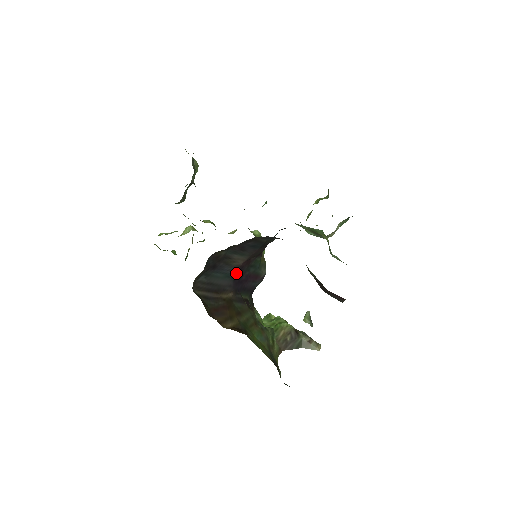
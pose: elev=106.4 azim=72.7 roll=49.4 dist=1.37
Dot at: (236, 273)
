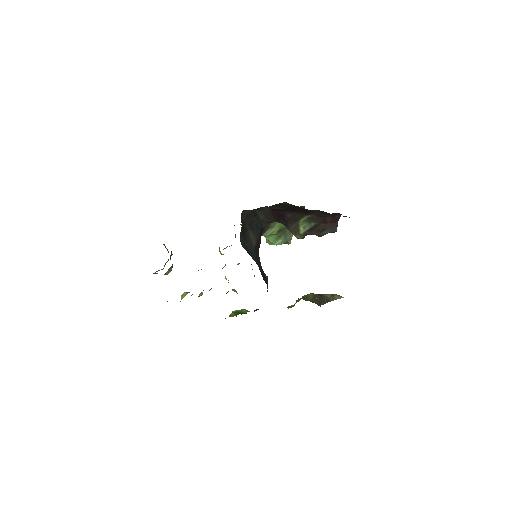
Dot at: (255, 254)
